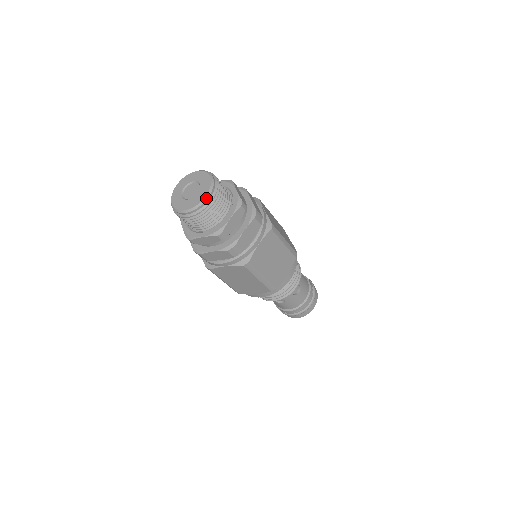
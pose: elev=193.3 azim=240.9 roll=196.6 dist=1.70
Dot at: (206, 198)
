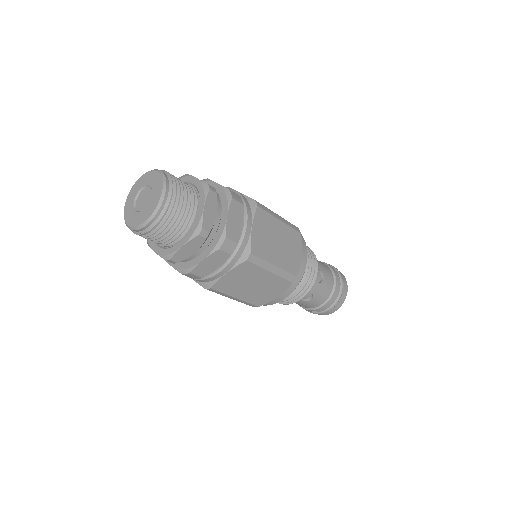
Dot at: (163, 194)
